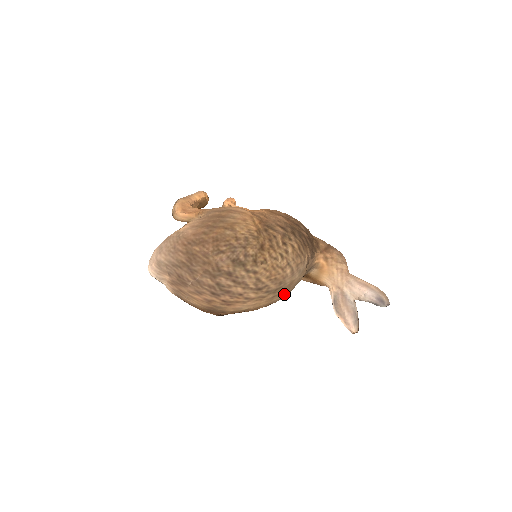
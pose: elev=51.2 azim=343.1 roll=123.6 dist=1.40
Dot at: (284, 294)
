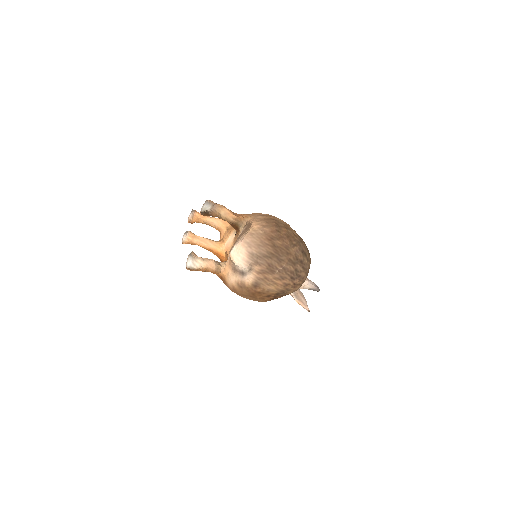
Dot at: occluded
